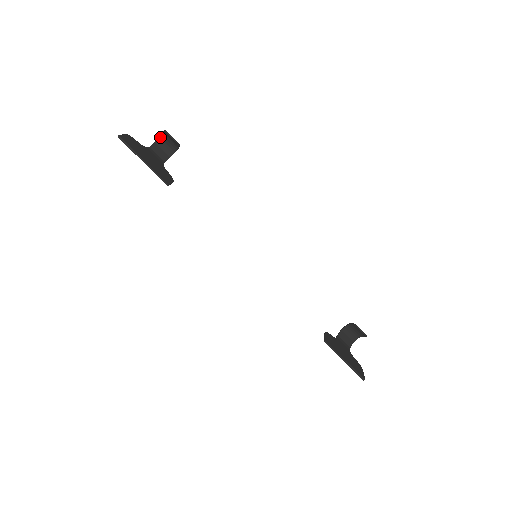
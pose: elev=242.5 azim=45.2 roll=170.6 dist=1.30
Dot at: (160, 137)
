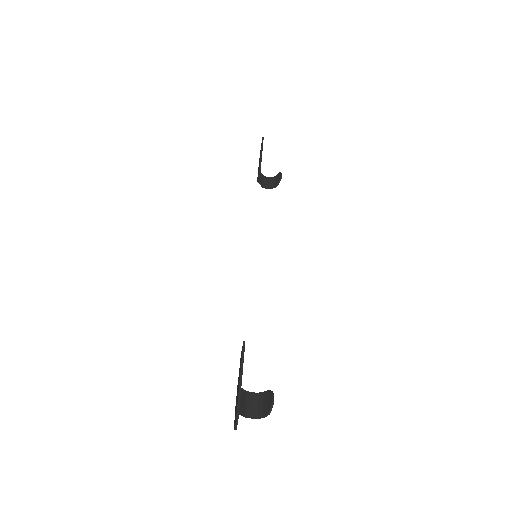
Dot at: (270, 178)
